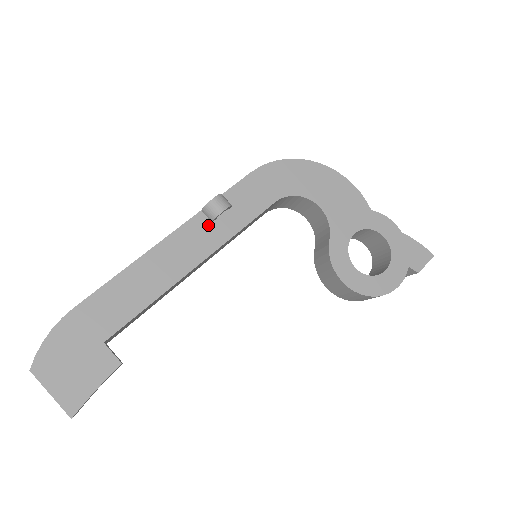
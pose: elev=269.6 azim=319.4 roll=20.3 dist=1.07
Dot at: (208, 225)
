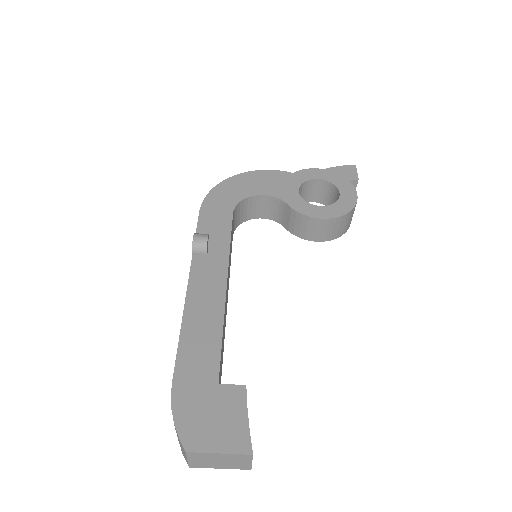
Dot at: (206, 258)
